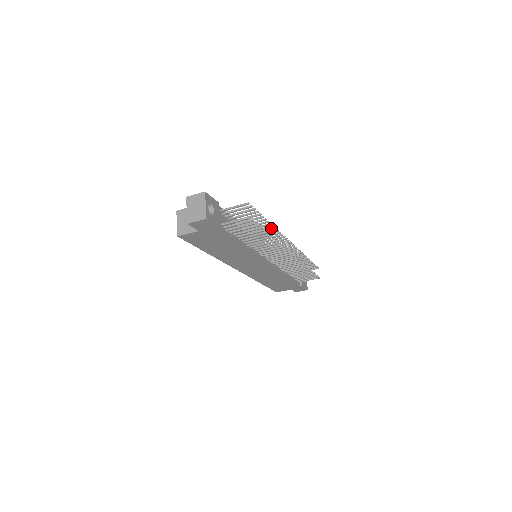
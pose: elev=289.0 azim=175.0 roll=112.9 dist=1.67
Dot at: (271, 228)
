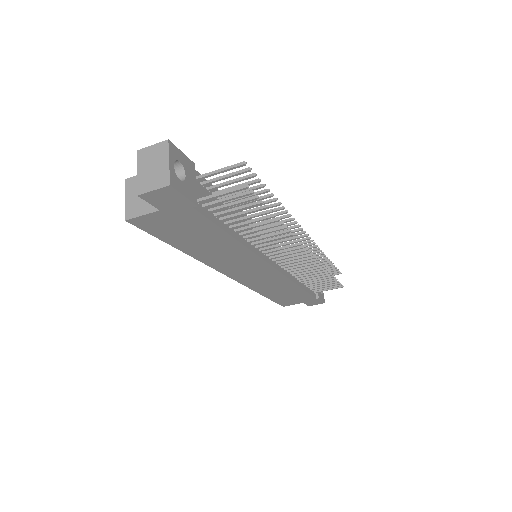
Dot at: occluded
